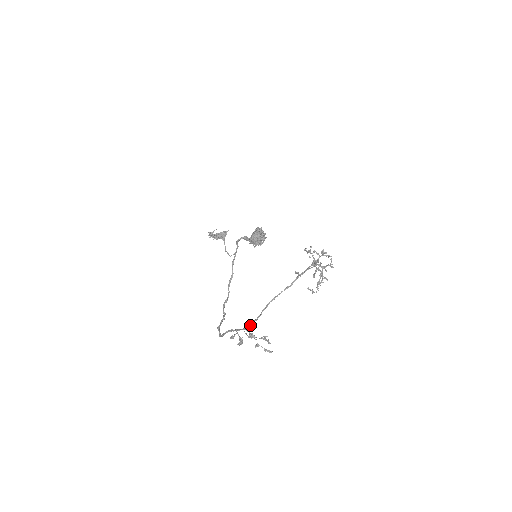
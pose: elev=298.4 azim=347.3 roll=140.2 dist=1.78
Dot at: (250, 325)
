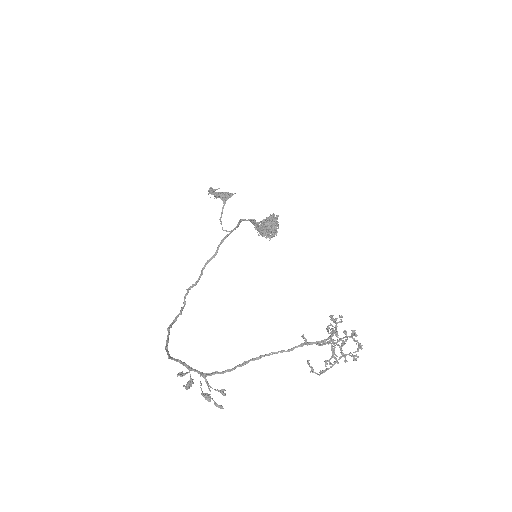
Dot at: (211, 375)
